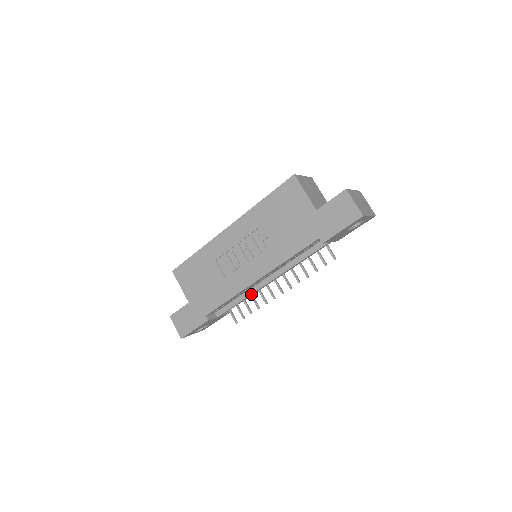
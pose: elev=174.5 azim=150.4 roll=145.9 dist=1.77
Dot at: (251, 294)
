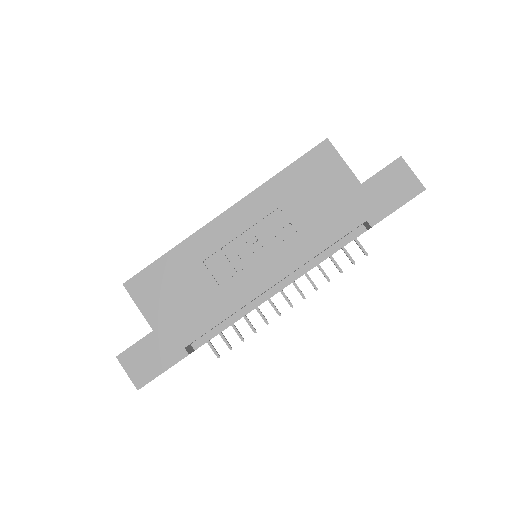
Dot at: occluded
